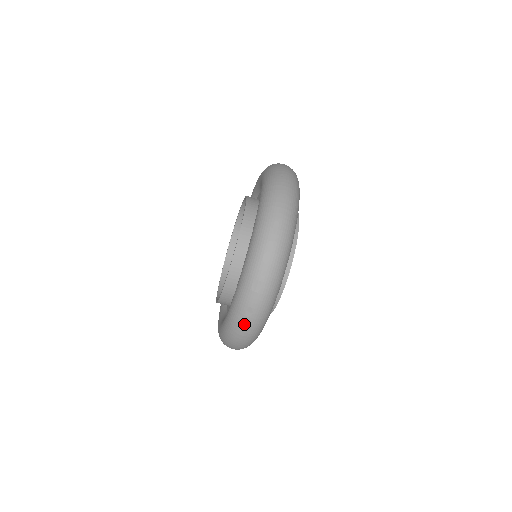
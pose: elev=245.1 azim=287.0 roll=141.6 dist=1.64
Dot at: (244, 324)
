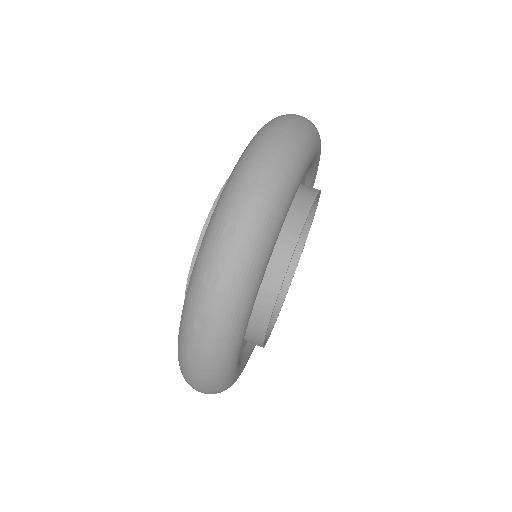
Dot at: (194, 345)
